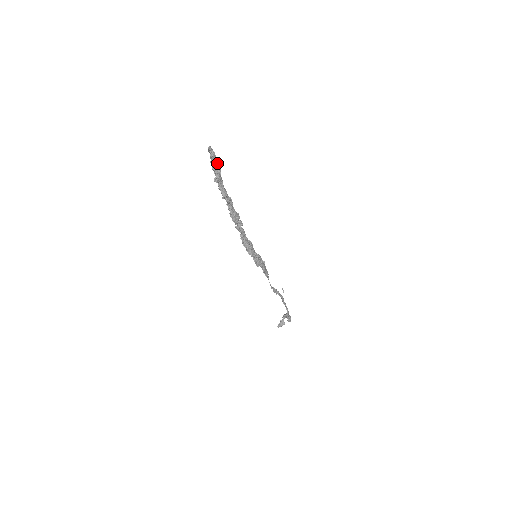
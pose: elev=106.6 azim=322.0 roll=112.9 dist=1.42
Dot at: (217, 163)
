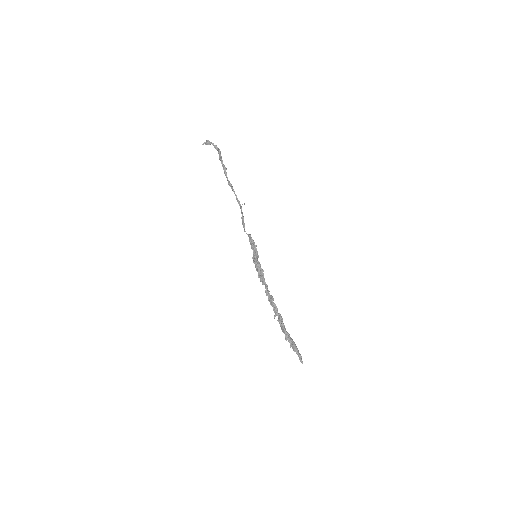
Dot at: (297, 351)
